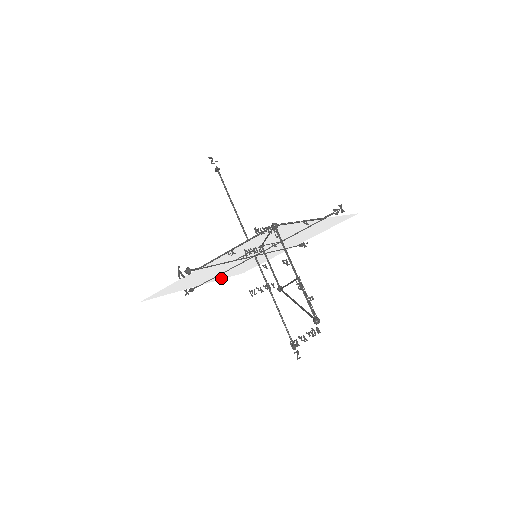
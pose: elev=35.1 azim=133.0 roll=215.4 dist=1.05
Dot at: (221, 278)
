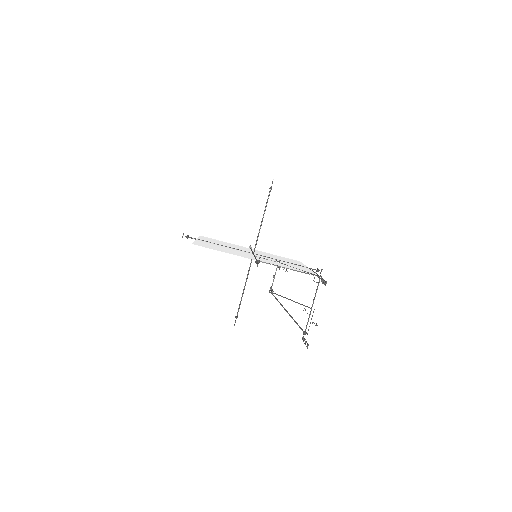
Dot at: (202, 238)
